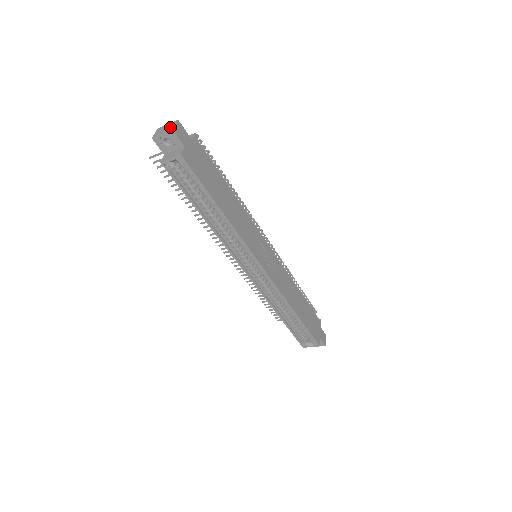
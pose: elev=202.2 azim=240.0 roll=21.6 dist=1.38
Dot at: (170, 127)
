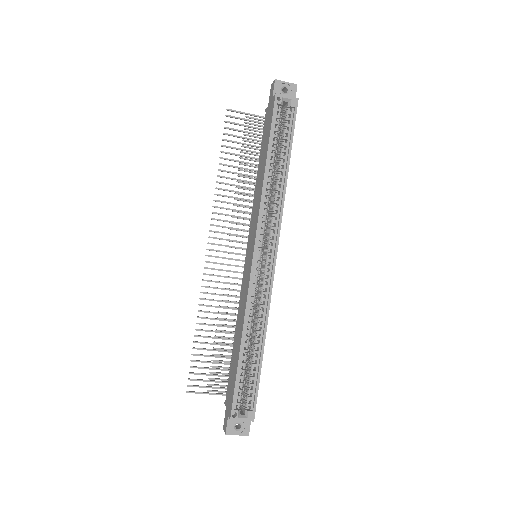
Dot at: (291, 85)
